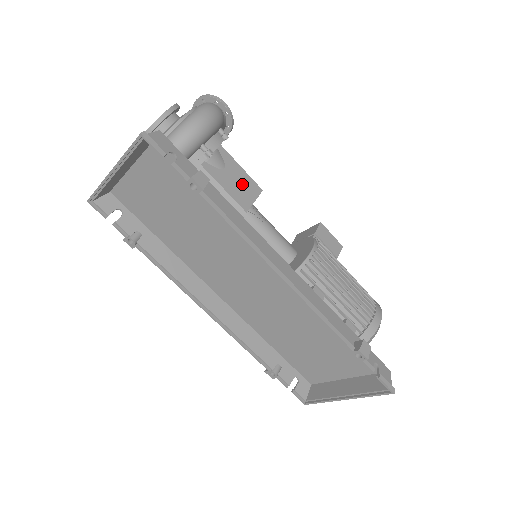
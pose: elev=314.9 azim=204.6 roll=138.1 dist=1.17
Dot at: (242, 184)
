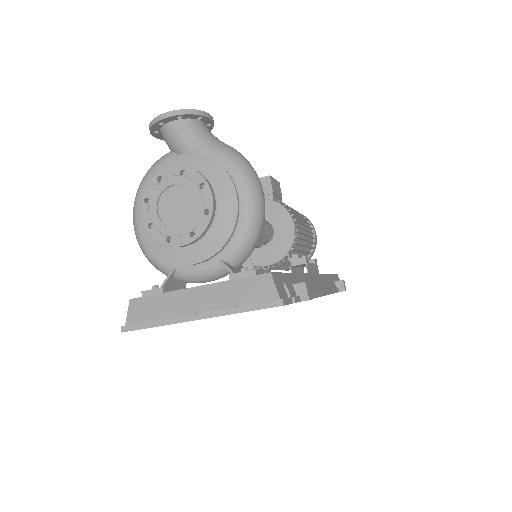
Dot at: occluded
